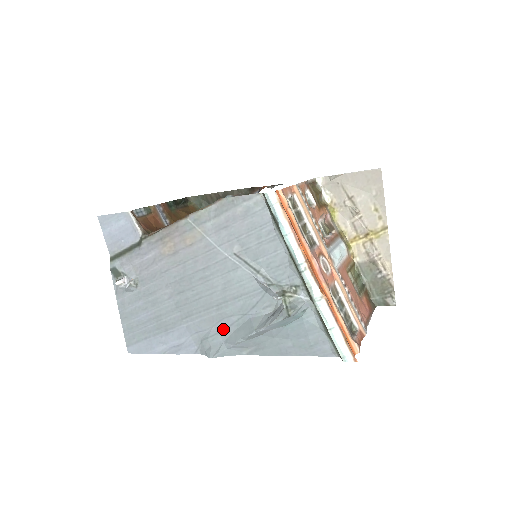
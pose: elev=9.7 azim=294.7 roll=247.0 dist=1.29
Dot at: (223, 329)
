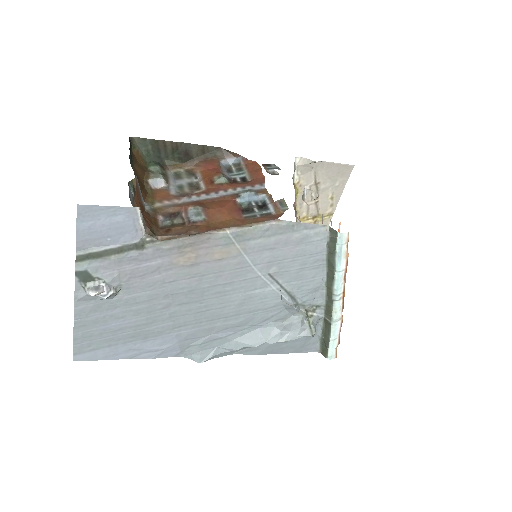
Dot at: (223, 337)
